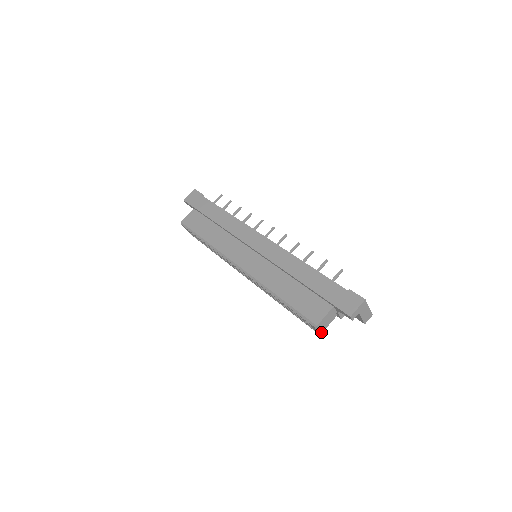
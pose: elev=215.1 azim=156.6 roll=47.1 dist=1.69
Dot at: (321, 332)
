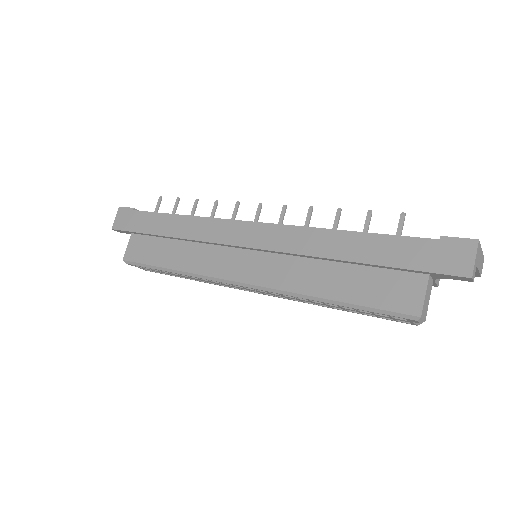
Dot at: occluded
